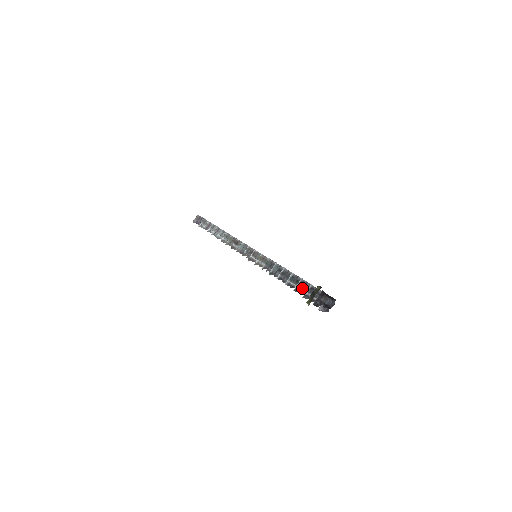
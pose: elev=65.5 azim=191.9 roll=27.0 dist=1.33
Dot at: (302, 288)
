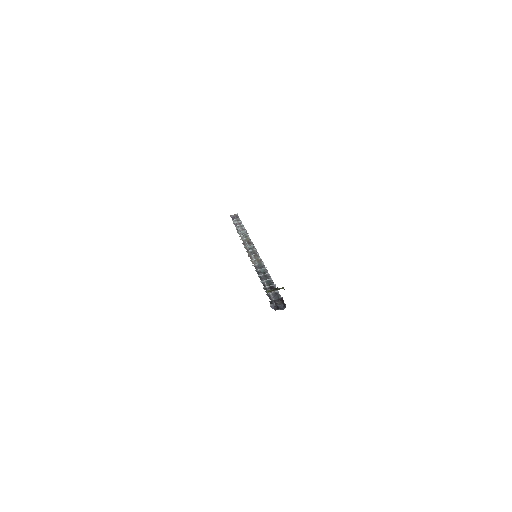
Dot at: (270, 289)
